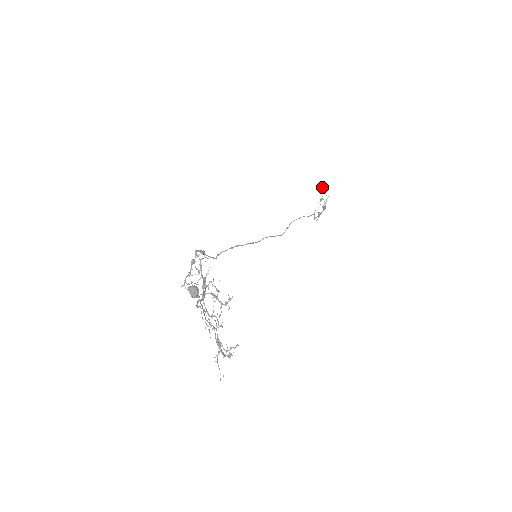
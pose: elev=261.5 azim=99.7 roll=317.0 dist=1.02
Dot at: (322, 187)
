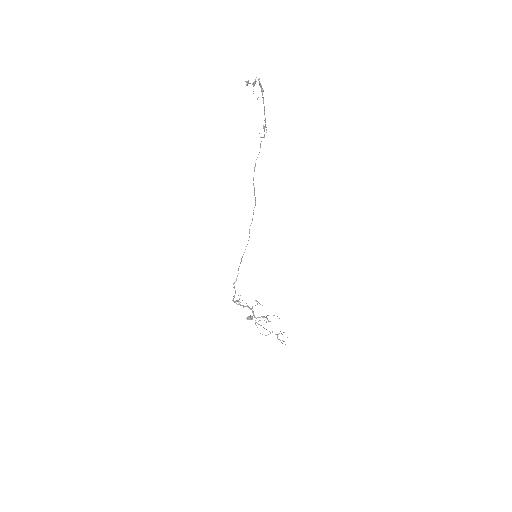
Dot at: occluded
